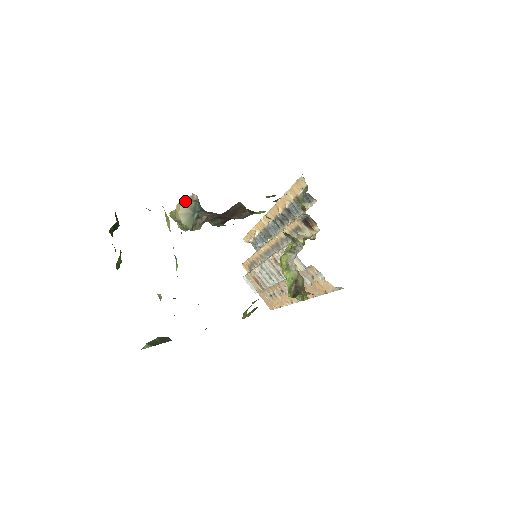
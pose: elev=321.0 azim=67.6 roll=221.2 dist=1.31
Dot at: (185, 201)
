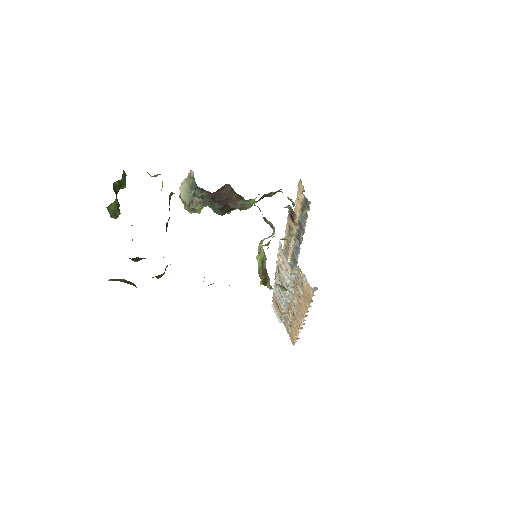
Dot at: (186, 178)
